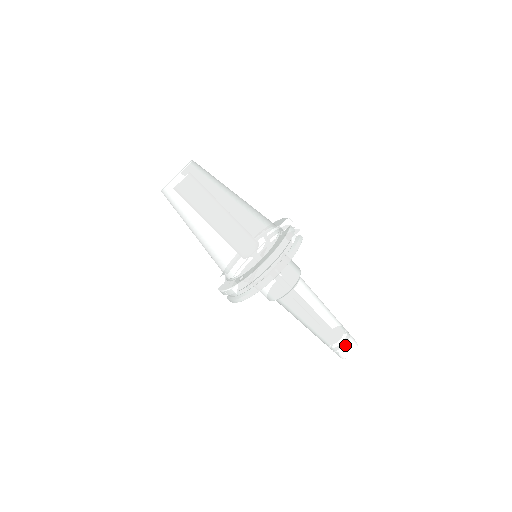
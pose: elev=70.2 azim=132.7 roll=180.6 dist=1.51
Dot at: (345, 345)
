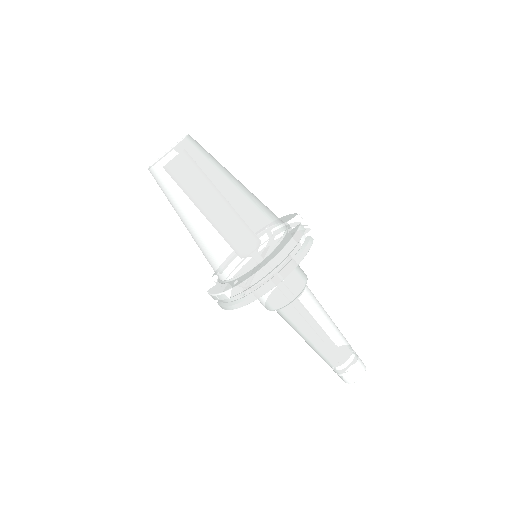
Dot at: (351, 368)
